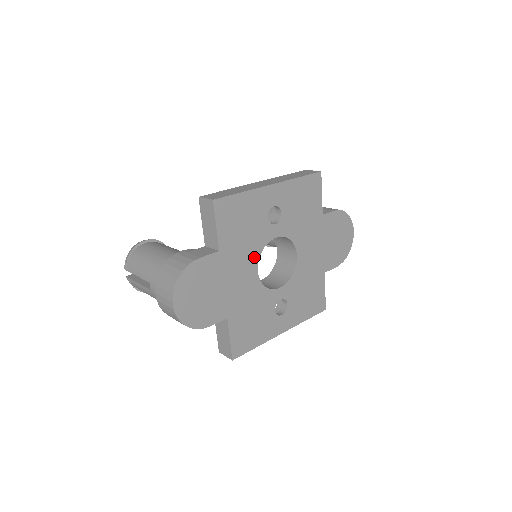
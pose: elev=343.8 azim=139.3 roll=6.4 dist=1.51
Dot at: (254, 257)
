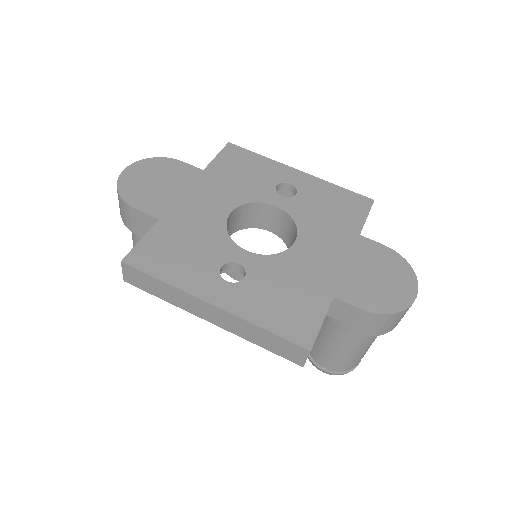
Dot at: (236, 201)
